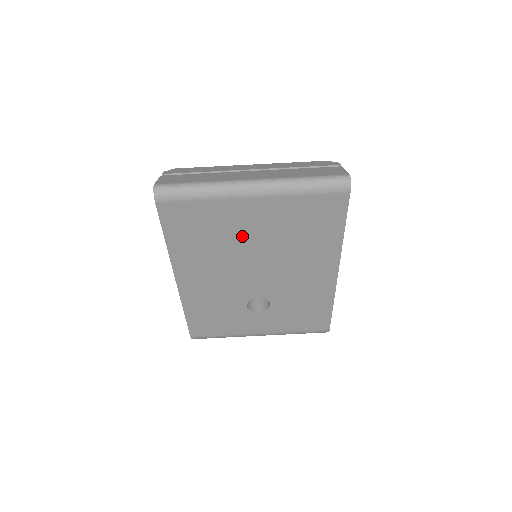
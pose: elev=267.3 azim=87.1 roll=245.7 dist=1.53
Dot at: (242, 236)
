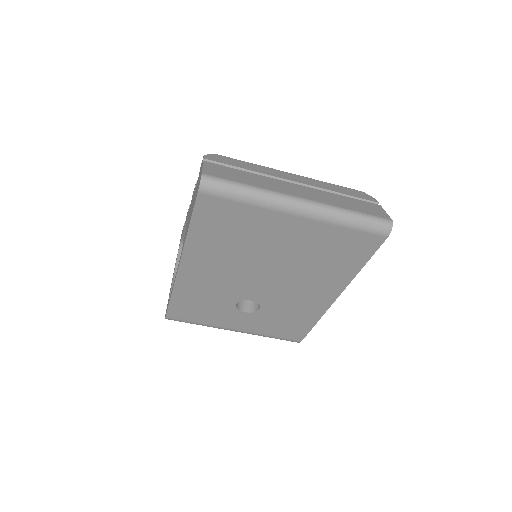
Dot at: (267, 245)
